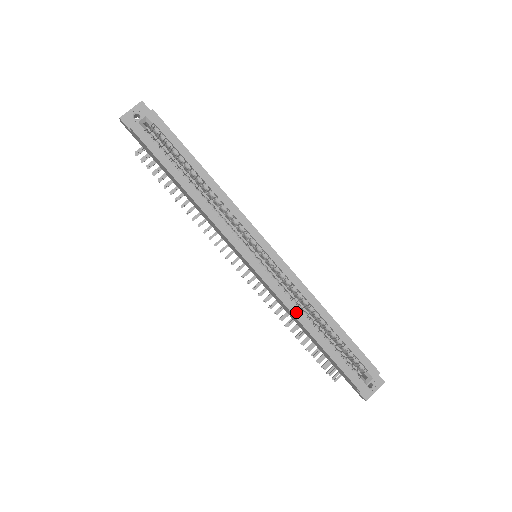
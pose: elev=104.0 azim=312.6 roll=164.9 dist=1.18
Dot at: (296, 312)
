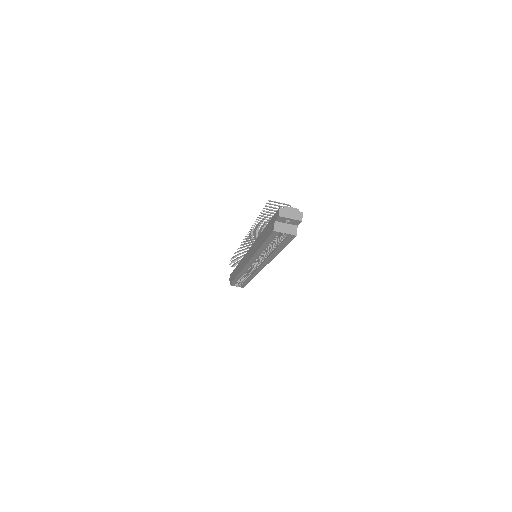
Dot at: (241, 274)
